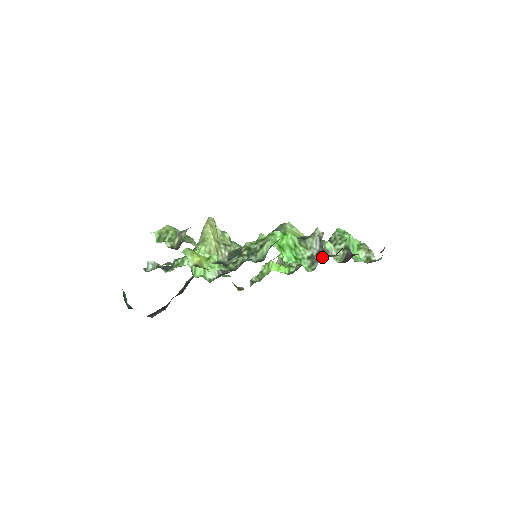
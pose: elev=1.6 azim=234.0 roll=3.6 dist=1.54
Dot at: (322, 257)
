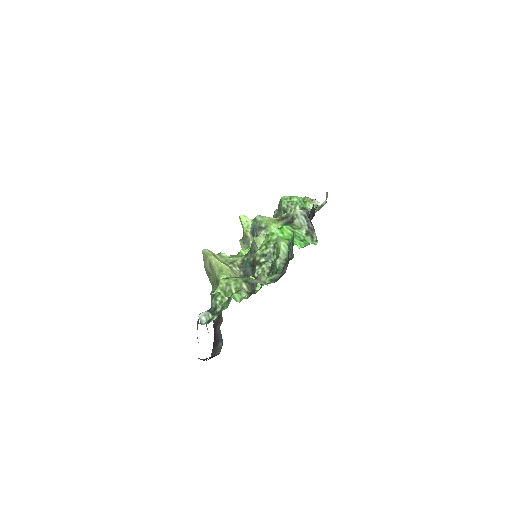
Dot at: occluded
